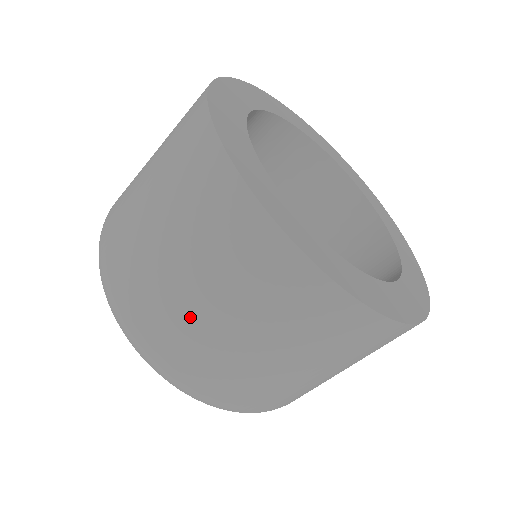
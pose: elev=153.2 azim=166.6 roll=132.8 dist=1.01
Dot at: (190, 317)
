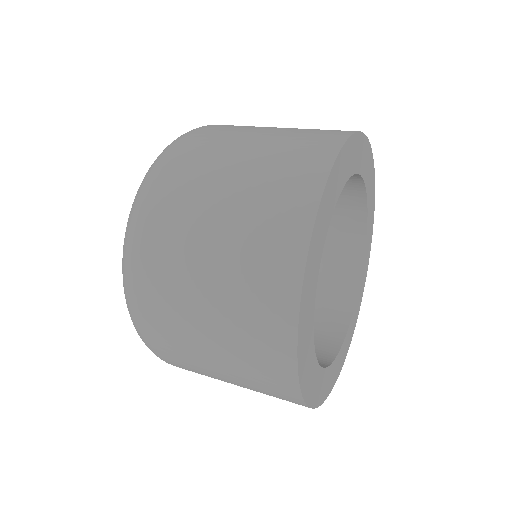
Dot at: occluded
